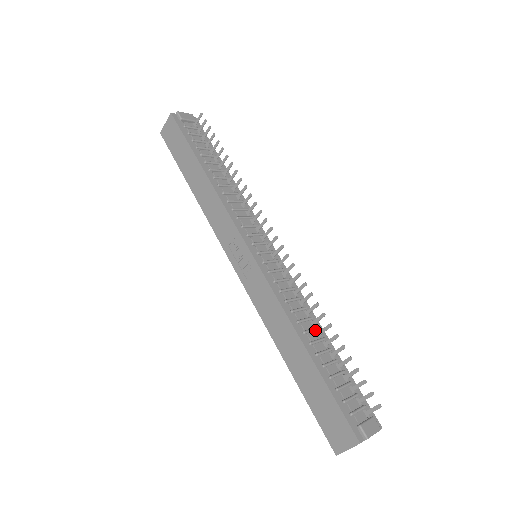
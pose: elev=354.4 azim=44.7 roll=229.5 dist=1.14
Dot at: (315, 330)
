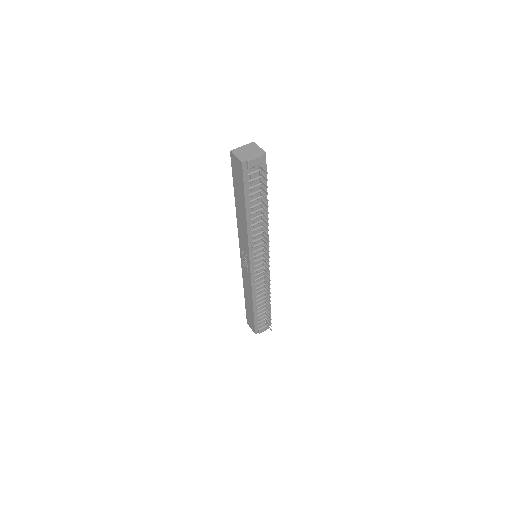
Dot at: (264, 297)
